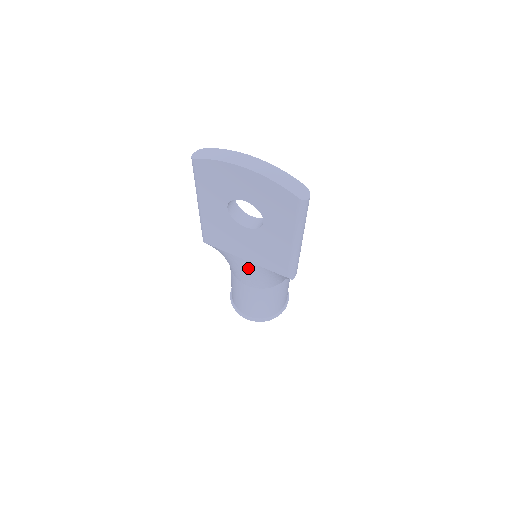
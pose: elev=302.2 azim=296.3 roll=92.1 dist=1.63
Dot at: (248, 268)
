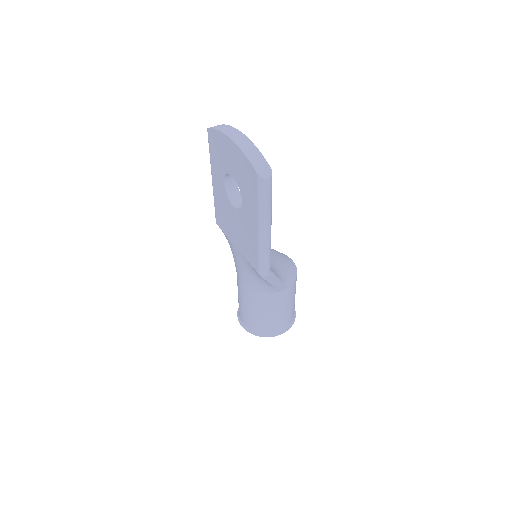
Dot at: (238, 258)
